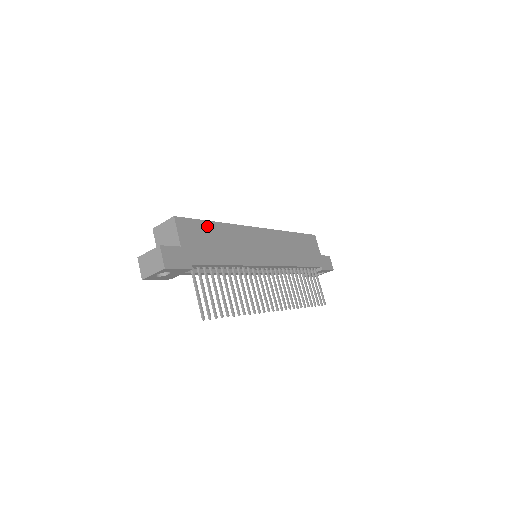
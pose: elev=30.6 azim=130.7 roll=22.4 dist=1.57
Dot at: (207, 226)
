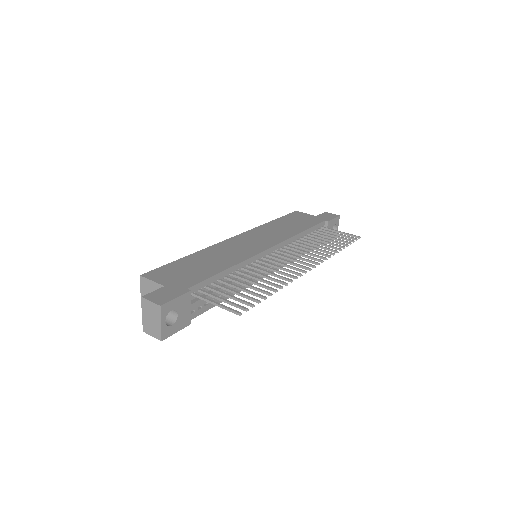
Dot at: (180, 263)
